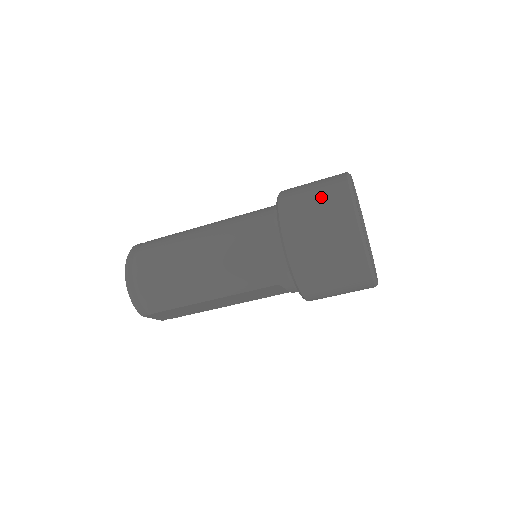
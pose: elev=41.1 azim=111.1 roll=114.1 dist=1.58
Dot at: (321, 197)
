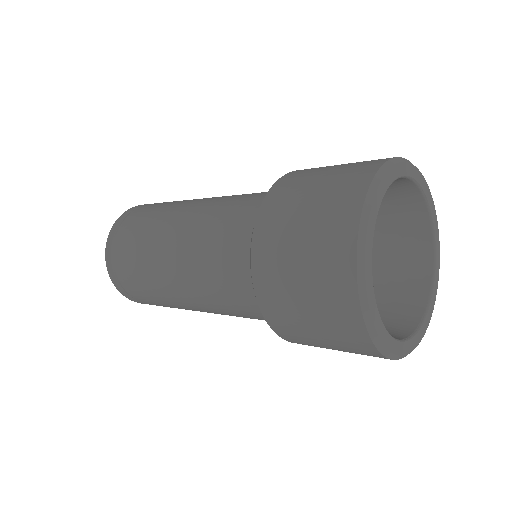
Dot at: (340, 349)
